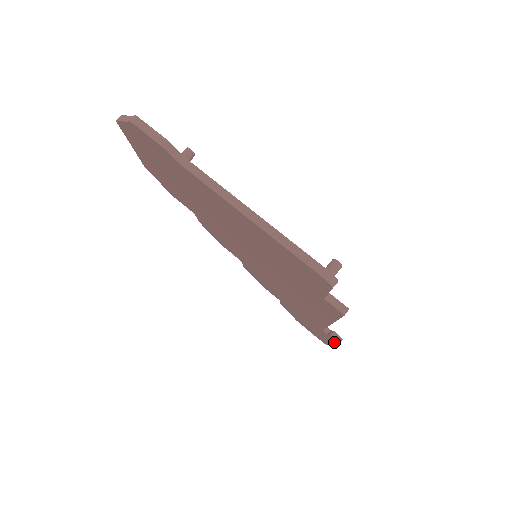
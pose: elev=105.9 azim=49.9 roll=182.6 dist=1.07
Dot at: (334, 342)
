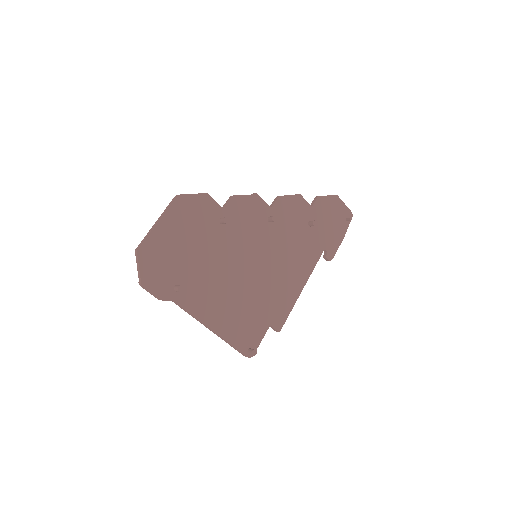
Dot at: occluded
